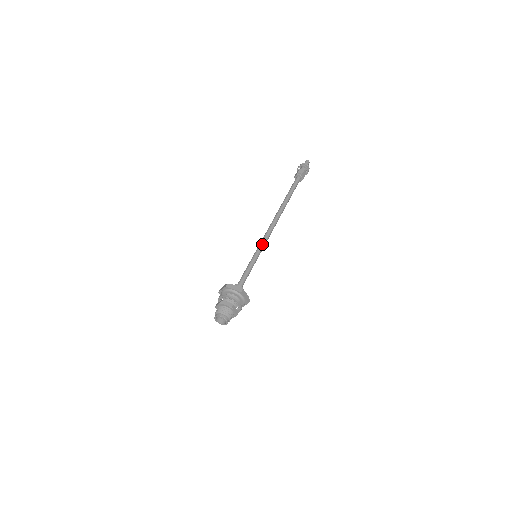
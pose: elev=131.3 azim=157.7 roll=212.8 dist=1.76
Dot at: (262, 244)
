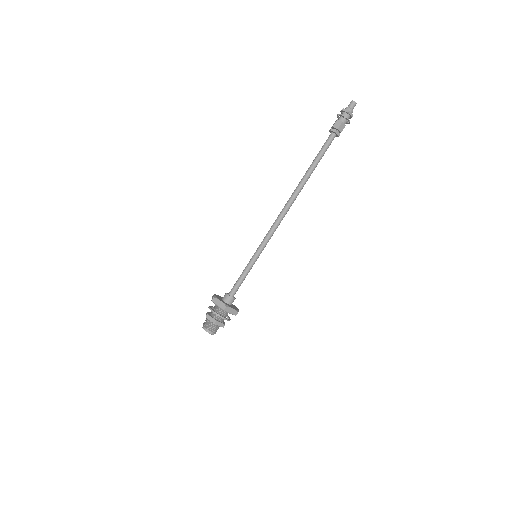
Dot at: (264, 242)
